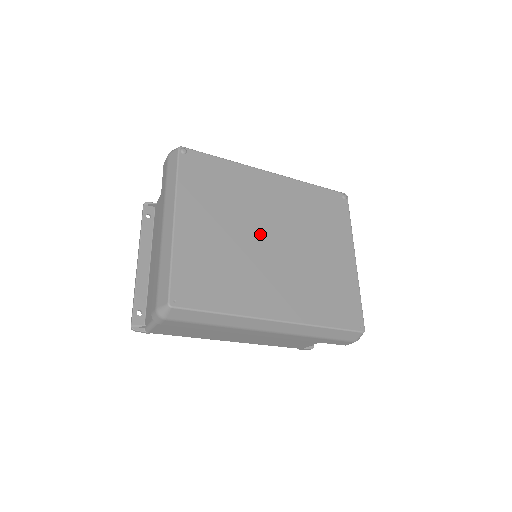
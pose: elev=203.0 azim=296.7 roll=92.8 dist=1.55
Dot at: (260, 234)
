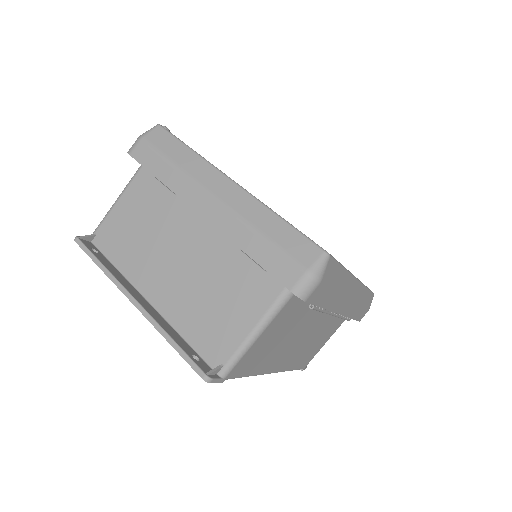
Dot at: occluded
